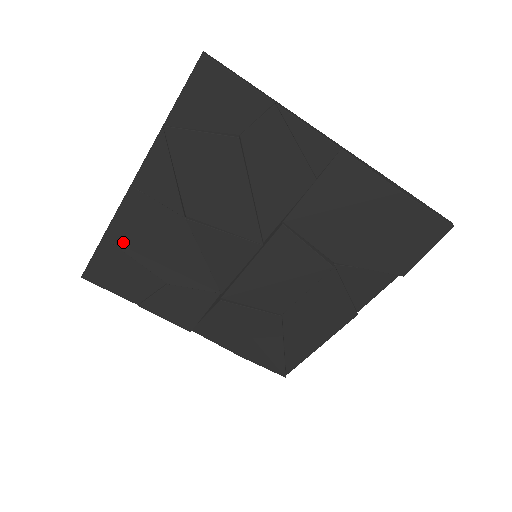
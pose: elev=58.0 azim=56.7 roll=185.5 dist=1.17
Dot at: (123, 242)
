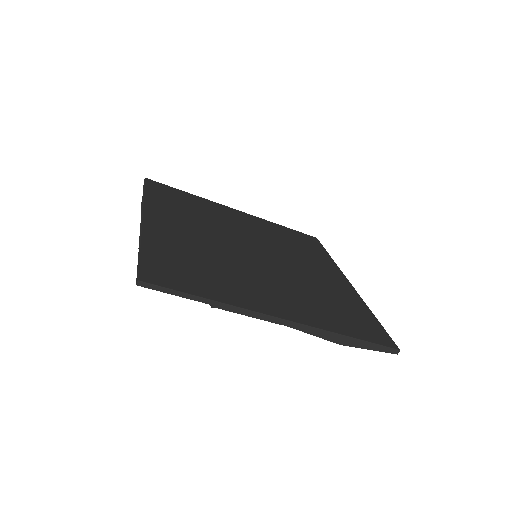
Dot at: occluded
